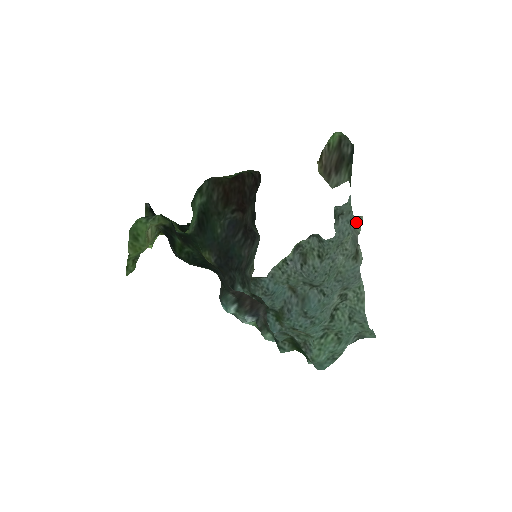
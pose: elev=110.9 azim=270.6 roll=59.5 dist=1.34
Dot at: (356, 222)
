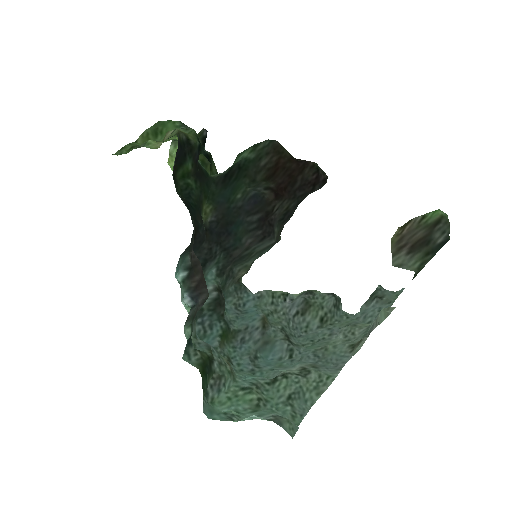
Dot at: (385, 309)
